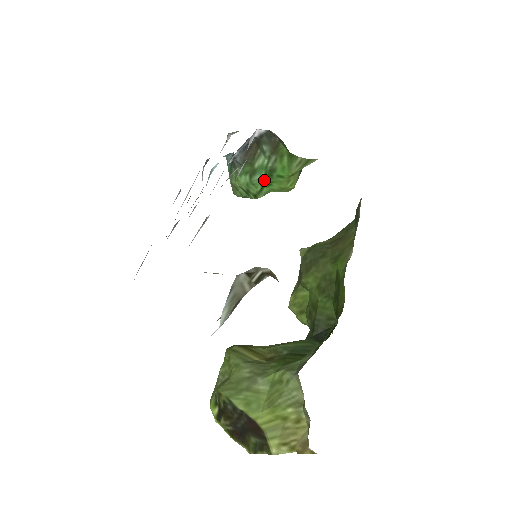
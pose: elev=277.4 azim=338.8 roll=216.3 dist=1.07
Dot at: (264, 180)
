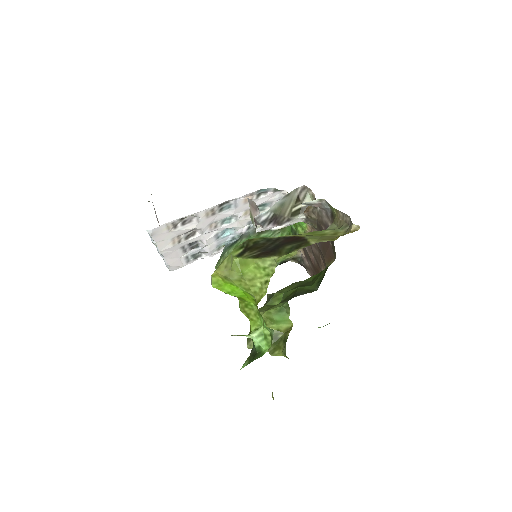
Dot at: occluded
